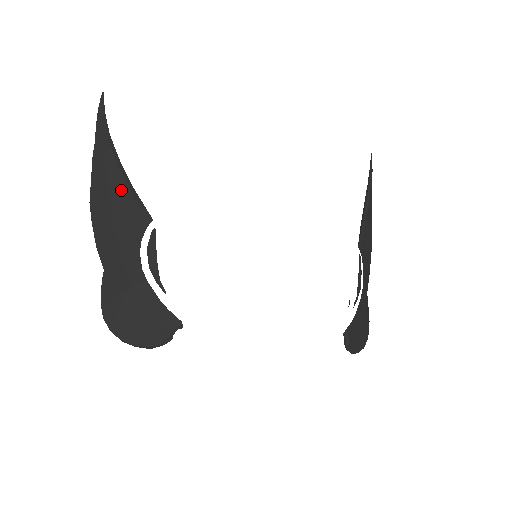
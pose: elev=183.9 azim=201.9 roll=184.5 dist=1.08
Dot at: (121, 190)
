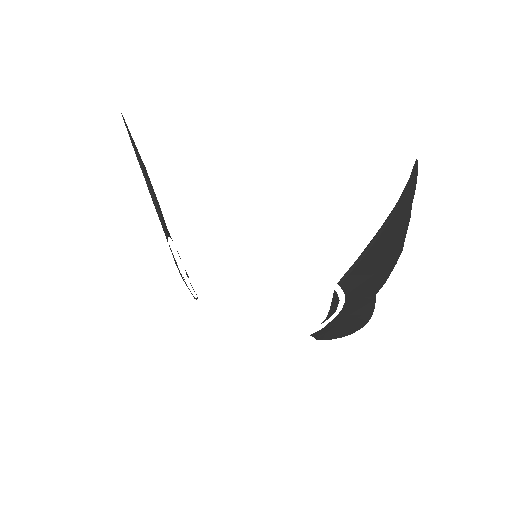
Dot at: occluded
